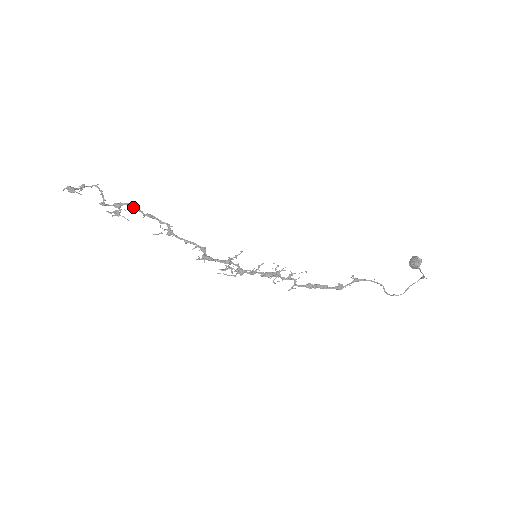
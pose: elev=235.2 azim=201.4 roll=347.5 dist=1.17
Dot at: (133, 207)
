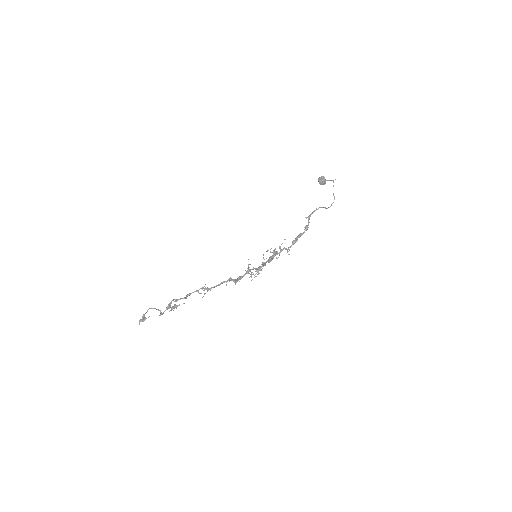
Dot at: (175, 301)
